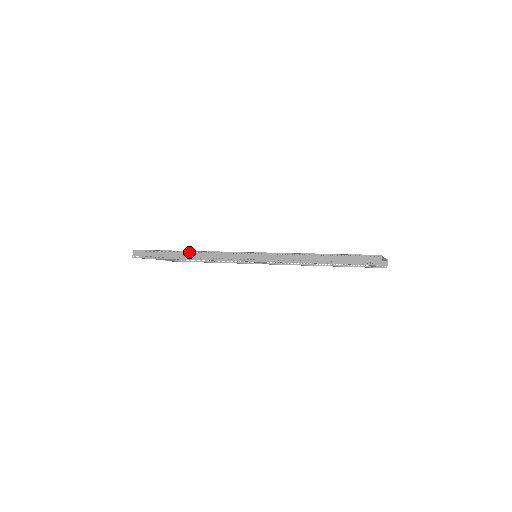
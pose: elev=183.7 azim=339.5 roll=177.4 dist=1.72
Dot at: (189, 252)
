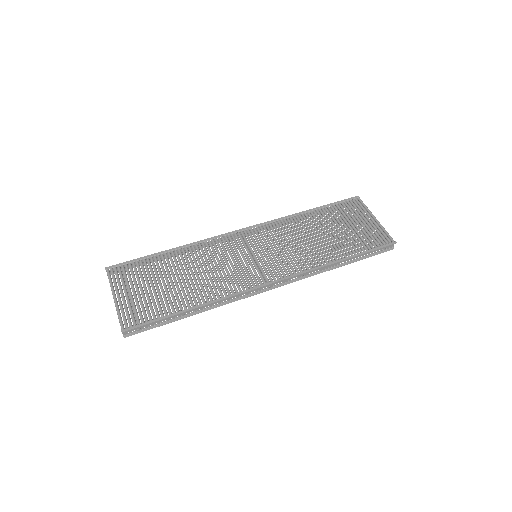
Dot at: (204, 304)
